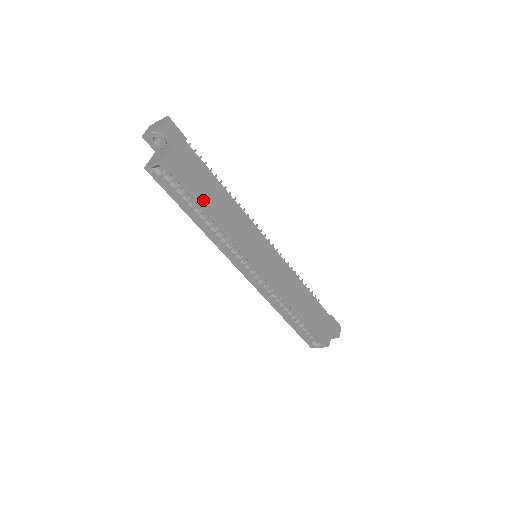
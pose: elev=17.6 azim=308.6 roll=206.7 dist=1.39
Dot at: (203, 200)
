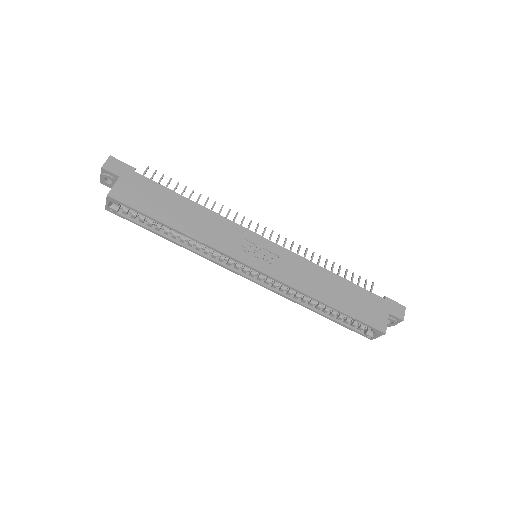
Dot at: (162, 219)
